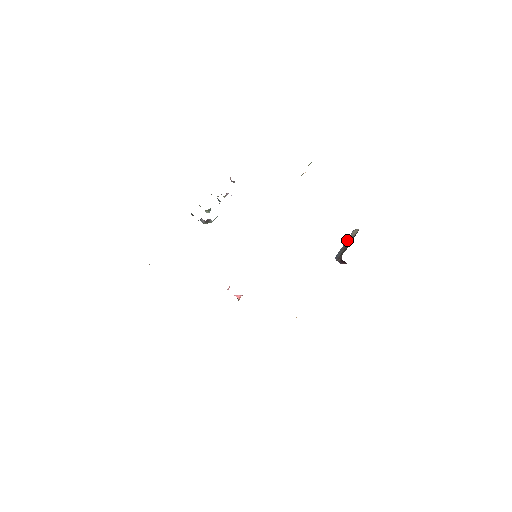
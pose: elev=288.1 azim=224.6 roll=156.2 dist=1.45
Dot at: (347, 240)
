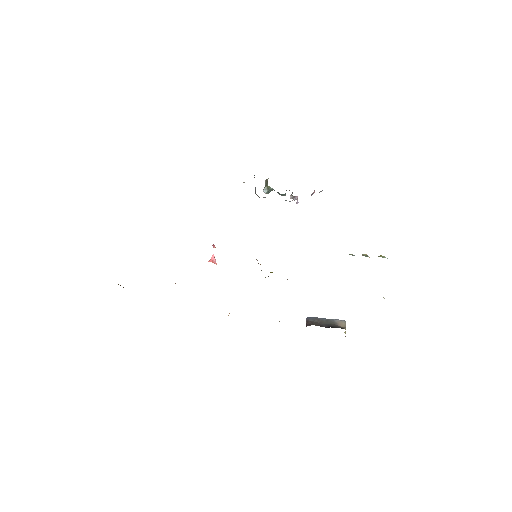
Dot at: (331, 320)
